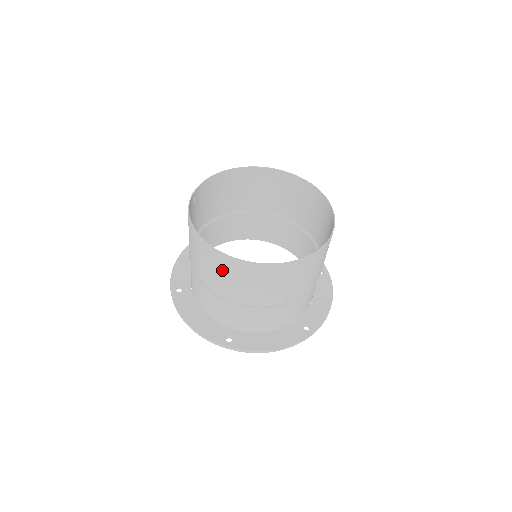
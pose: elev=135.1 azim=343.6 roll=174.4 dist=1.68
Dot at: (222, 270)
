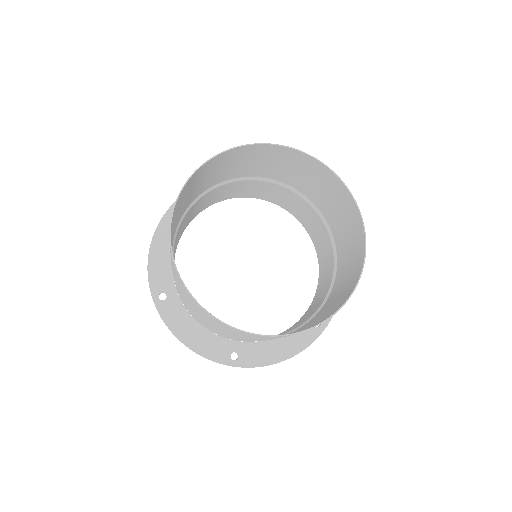
Dot at: occluded
